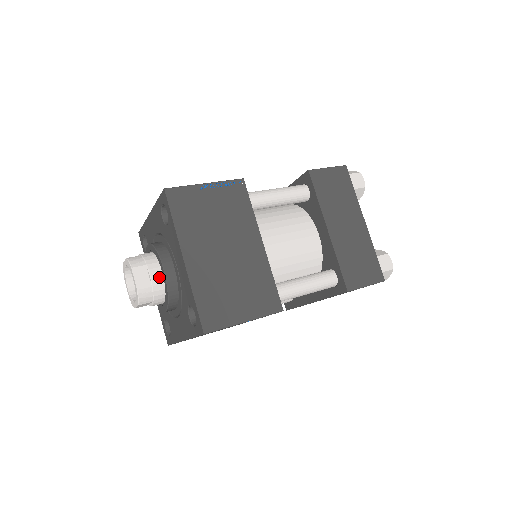
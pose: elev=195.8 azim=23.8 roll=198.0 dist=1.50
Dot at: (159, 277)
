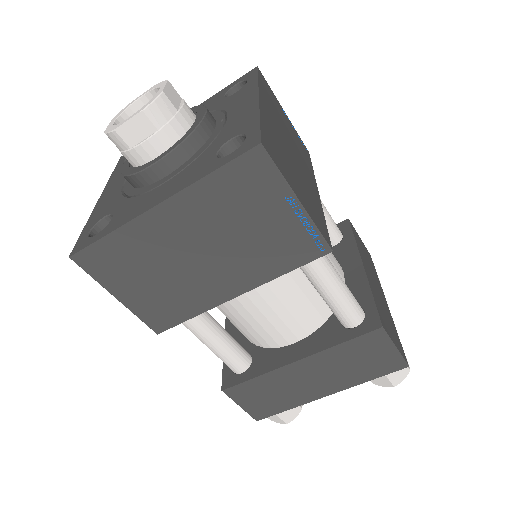
Dot at: (190, 116)
